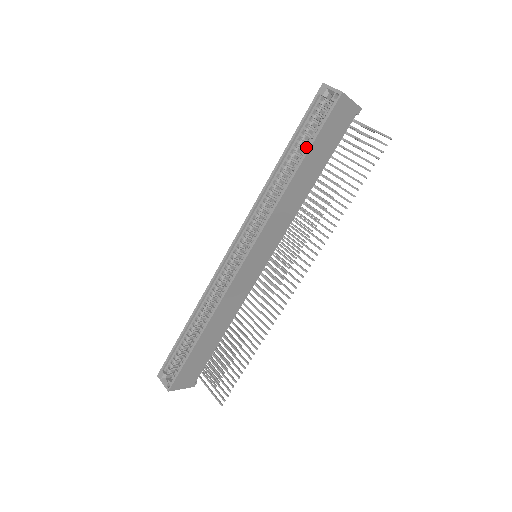
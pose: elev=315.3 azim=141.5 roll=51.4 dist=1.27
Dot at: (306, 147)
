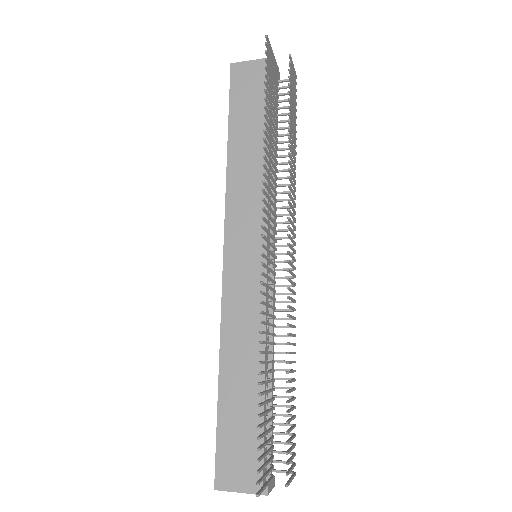
Dot at: occluded
